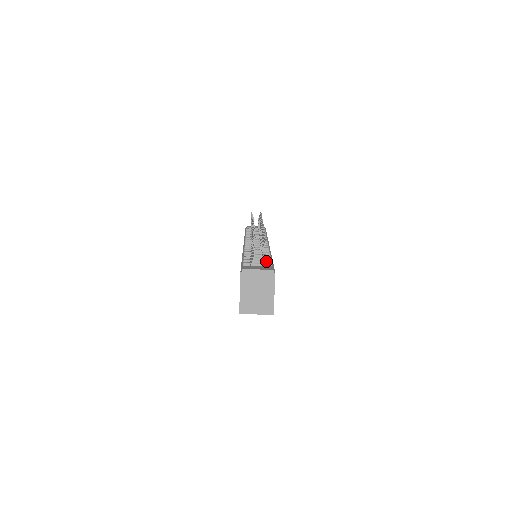
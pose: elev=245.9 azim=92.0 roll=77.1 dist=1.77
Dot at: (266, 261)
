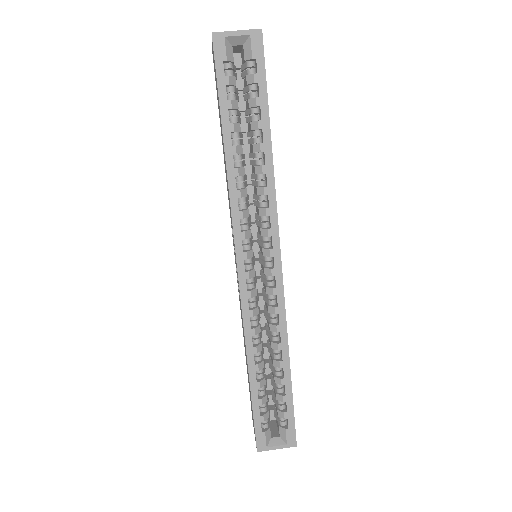
Dot at: occluded
